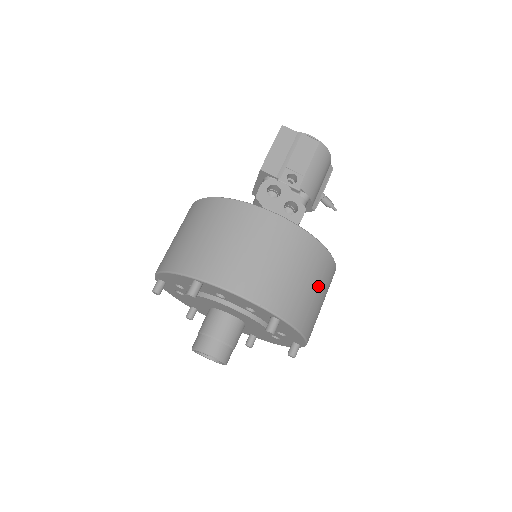
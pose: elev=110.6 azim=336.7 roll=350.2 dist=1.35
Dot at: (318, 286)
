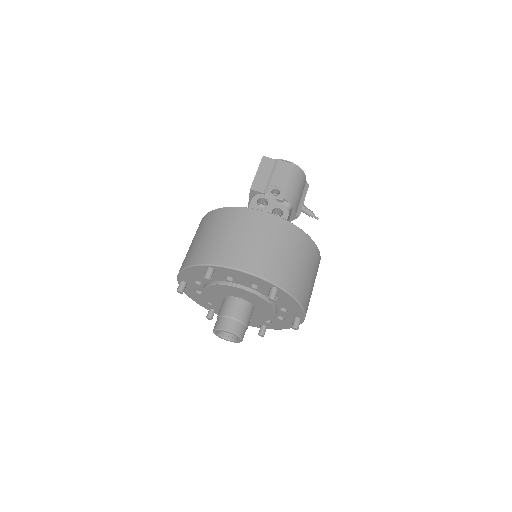
Dot at: (306, 264)
